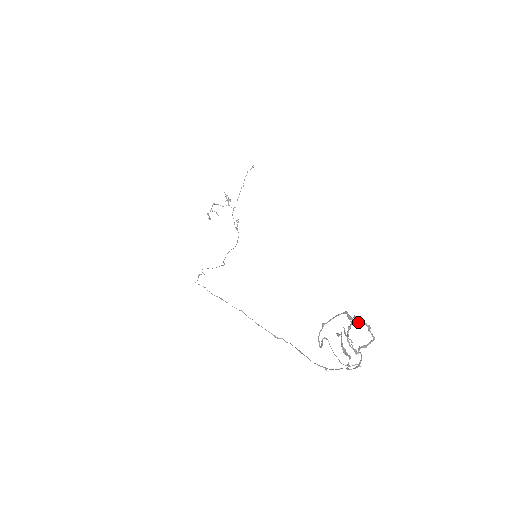
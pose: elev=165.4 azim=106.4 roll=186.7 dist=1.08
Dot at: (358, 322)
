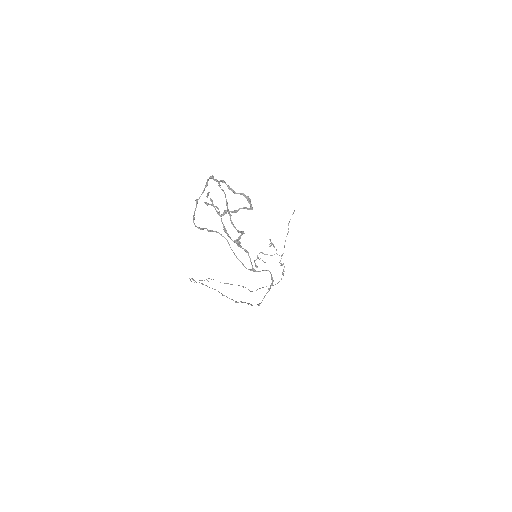
Dot at: (232, 191)
